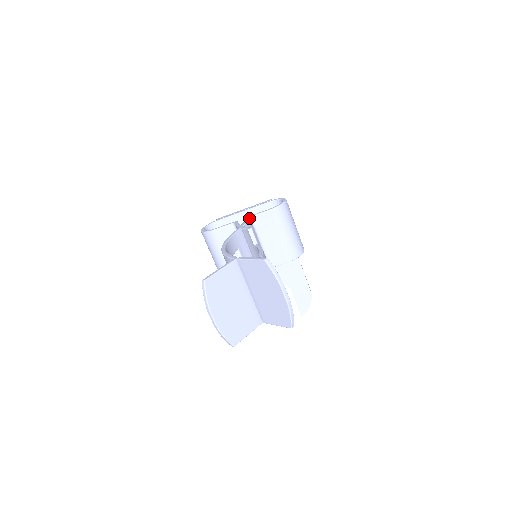
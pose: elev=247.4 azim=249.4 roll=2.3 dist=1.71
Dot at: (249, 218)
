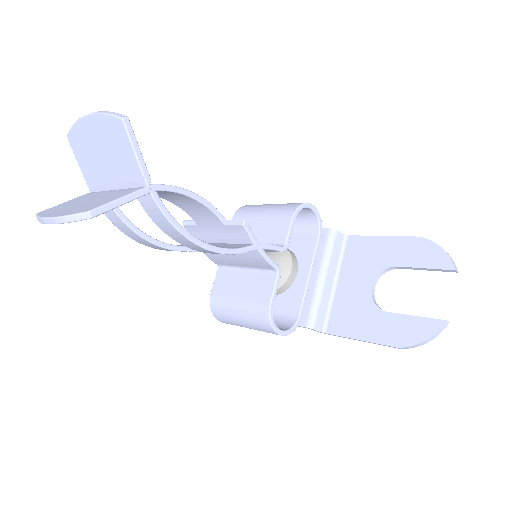
Dot at: occluded
